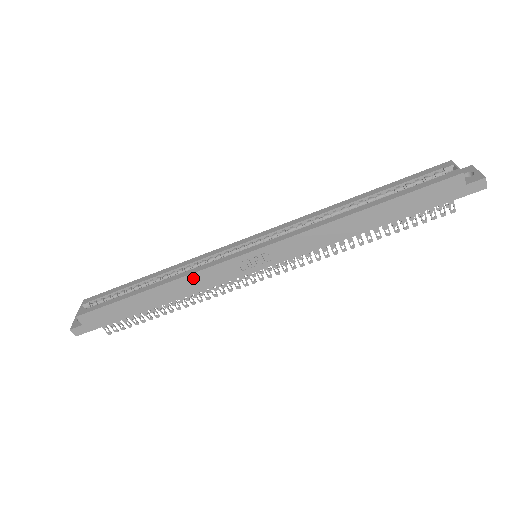
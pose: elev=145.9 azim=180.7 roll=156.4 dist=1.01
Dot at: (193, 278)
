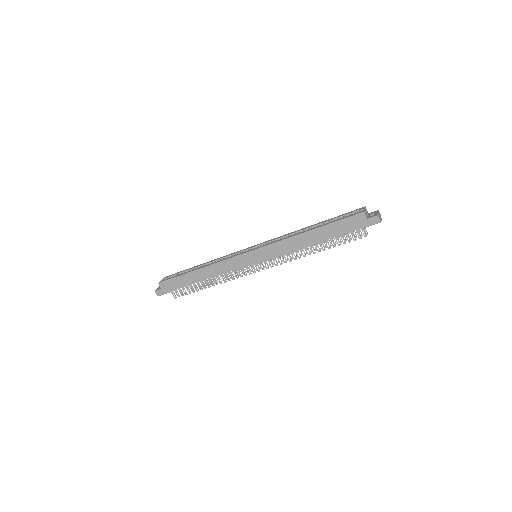
Dot at: (220, 265)
